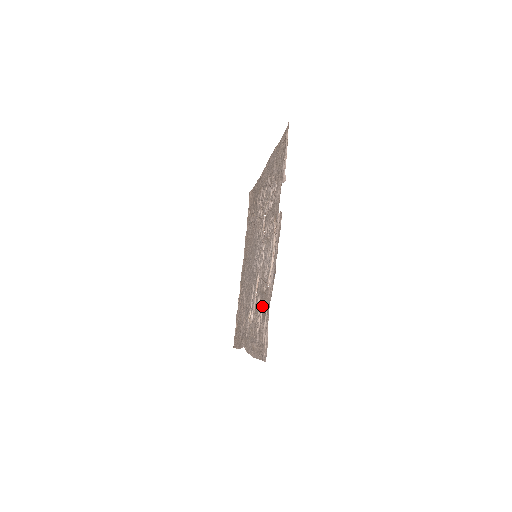
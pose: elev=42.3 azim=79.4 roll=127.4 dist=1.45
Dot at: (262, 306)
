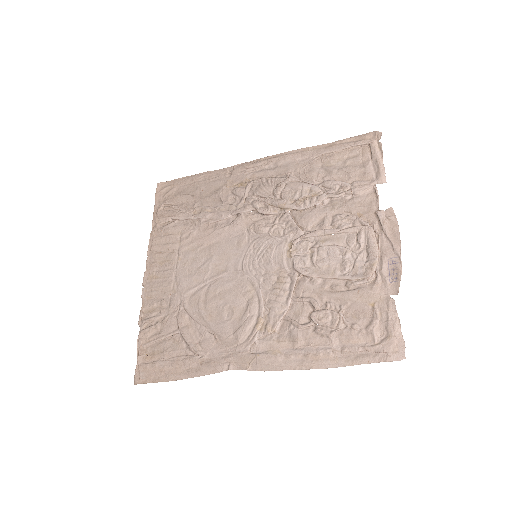
Dot at: (343, 306)
